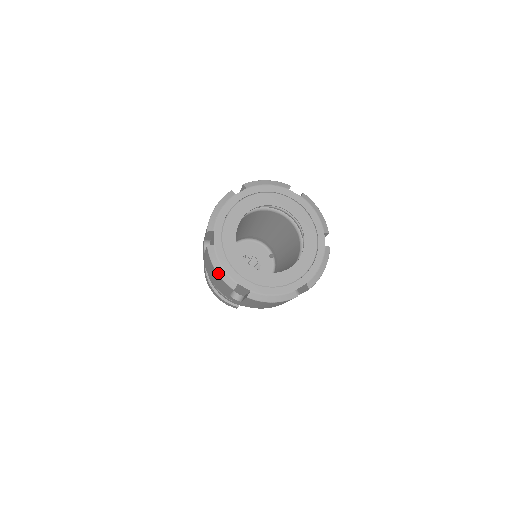
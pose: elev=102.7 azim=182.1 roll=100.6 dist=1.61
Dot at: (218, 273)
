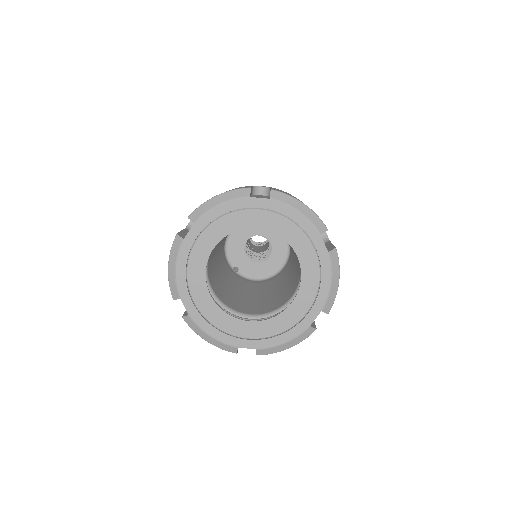
Dot at: (210, 343)
